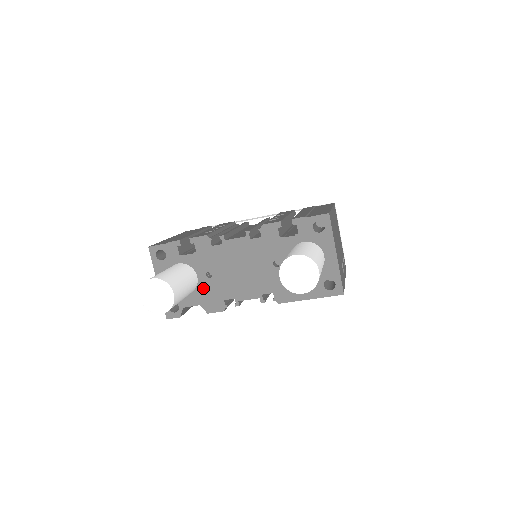
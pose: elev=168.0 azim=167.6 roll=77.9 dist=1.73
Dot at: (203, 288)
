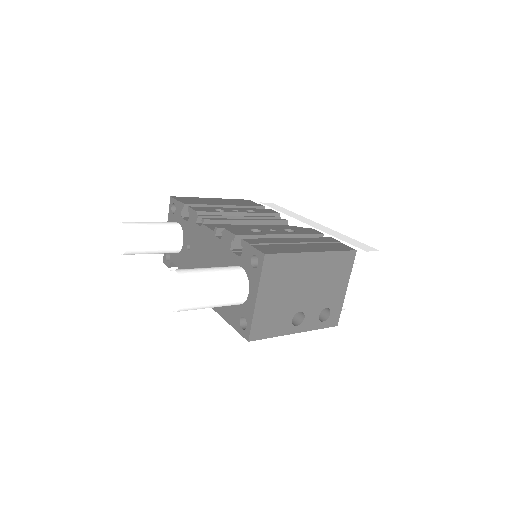
Dot at: (183, 255)
